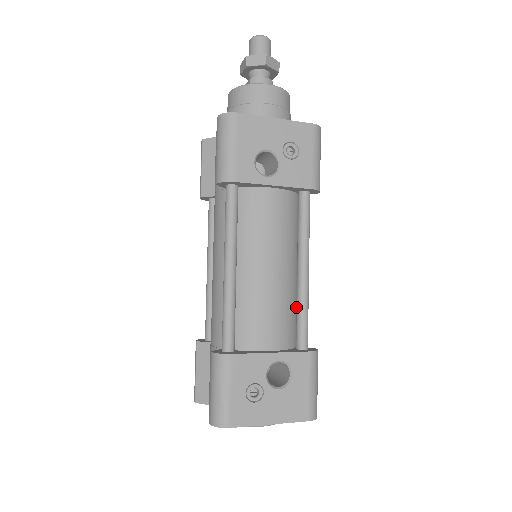
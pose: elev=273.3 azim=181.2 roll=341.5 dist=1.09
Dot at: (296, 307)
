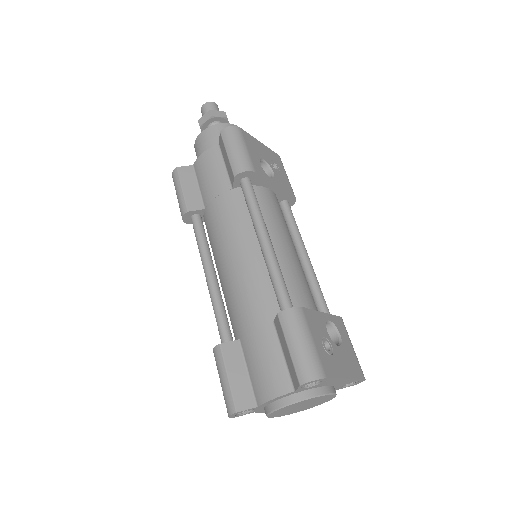
Dot at: (310, 288)
